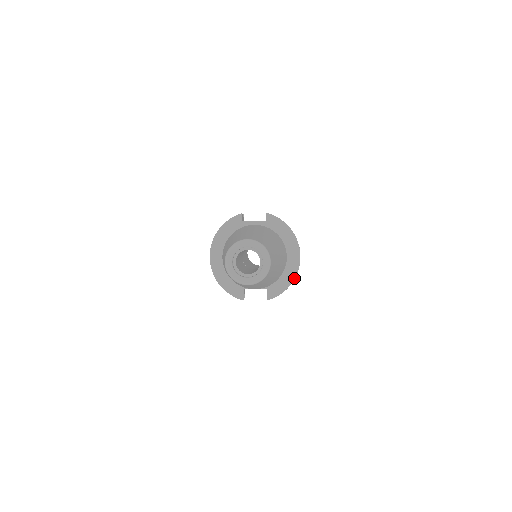
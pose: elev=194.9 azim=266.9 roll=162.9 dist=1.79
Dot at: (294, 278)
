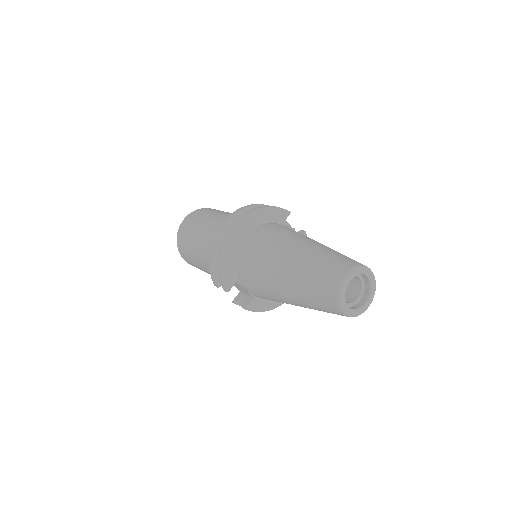
Dot at: (278, 306)
